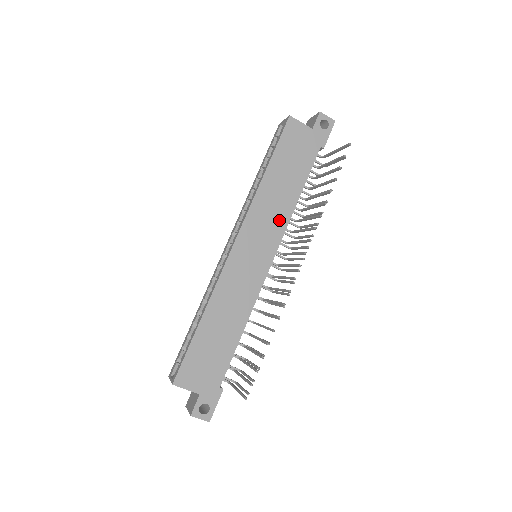
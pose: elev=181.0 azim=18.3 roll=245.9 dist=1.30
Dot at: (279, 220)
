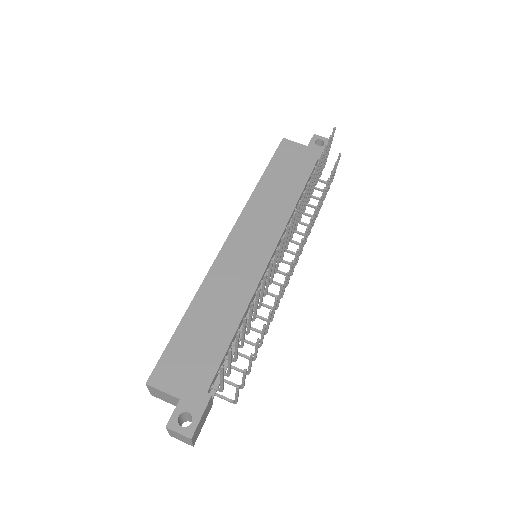
Dot at: (278, 217)
